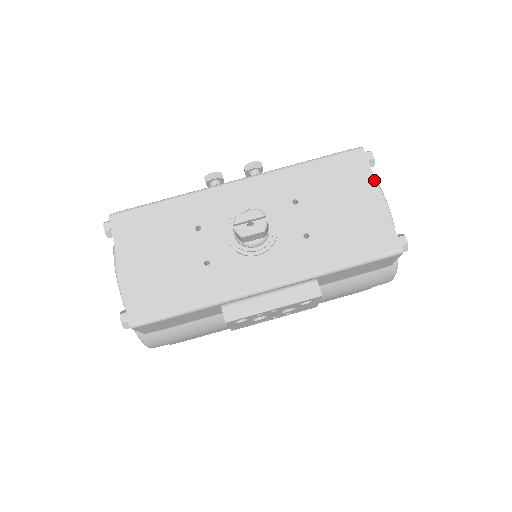
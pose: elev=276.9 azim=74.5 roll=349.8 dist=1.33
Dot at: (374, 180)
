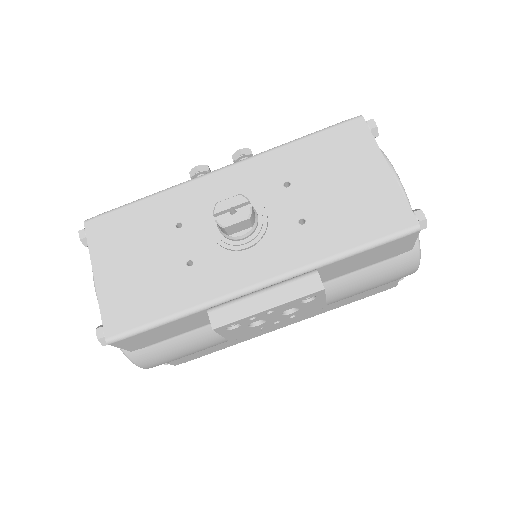
Dot at: (378, 150)
